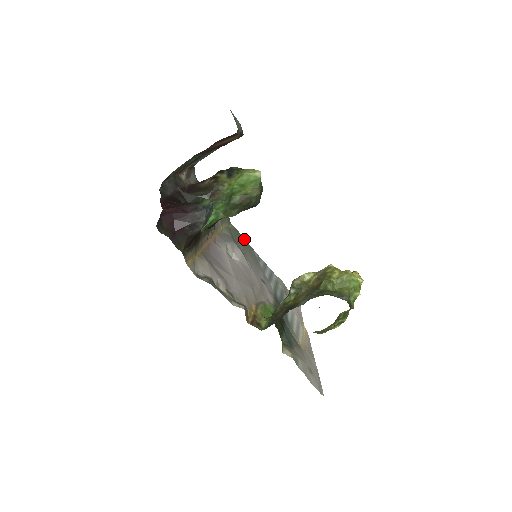
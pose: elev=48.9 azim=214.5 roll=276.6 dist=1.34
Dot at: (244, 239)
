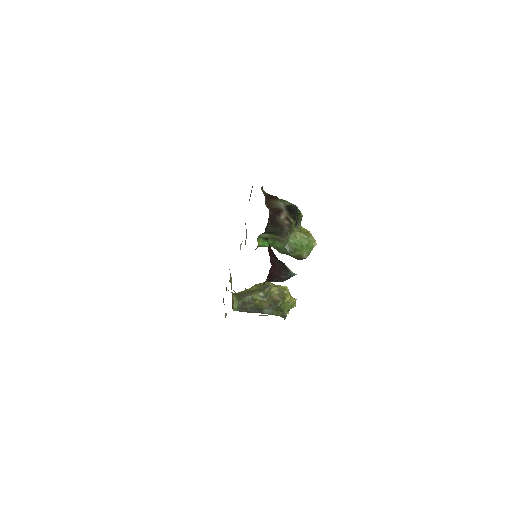
Dot at: occluded
